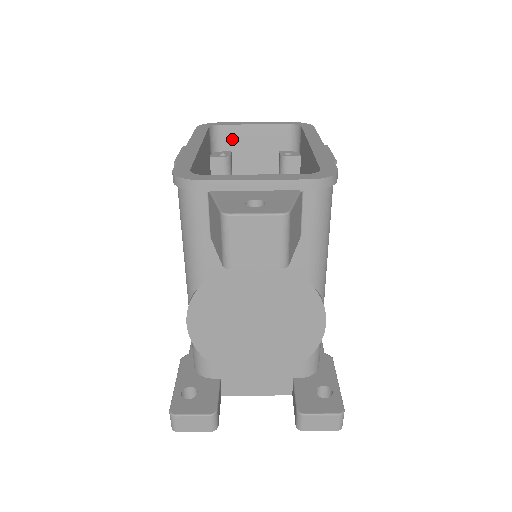
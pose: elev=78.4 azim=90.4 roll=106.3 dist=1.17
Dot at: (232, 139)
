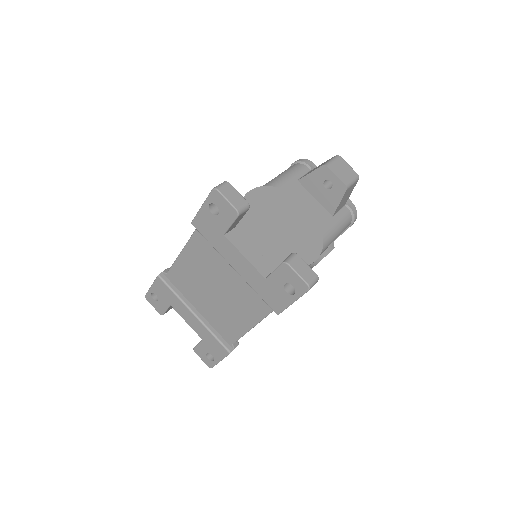
Dot at: occluded
